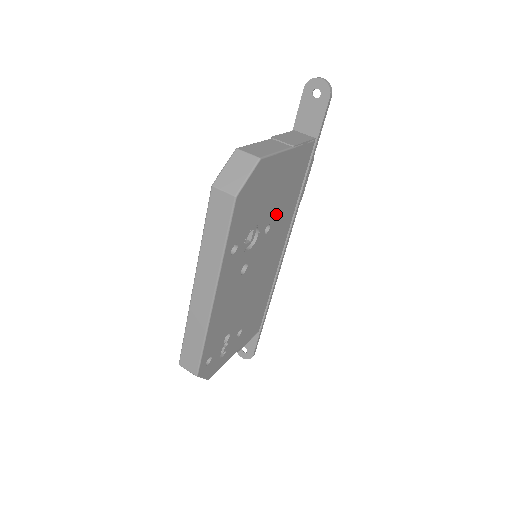
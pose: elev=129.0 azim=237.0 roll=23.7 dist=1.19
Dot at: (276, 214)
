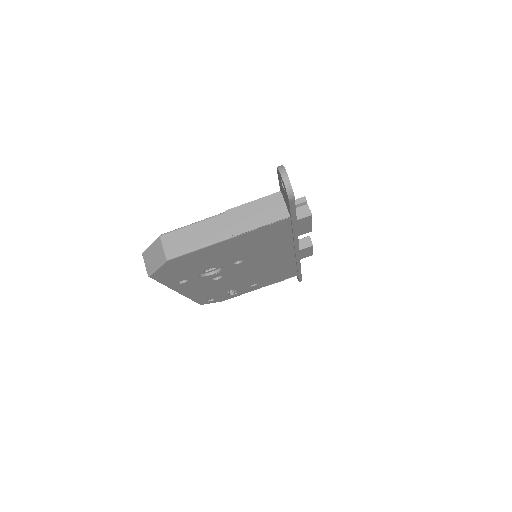
Dot at: (248, 255)
